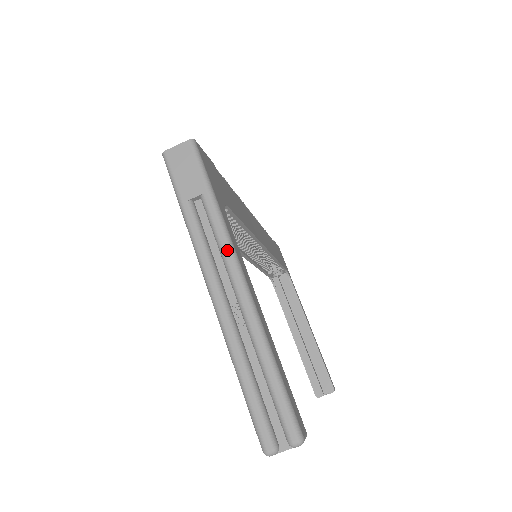
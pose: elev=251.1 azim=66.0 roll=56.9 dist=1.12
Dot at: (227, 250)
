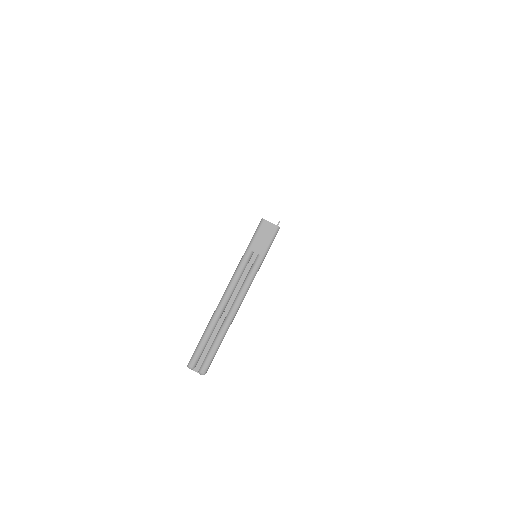
Dot at: (246, 287)
